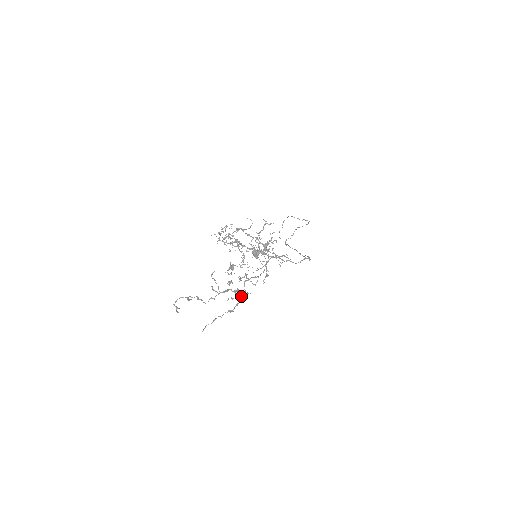
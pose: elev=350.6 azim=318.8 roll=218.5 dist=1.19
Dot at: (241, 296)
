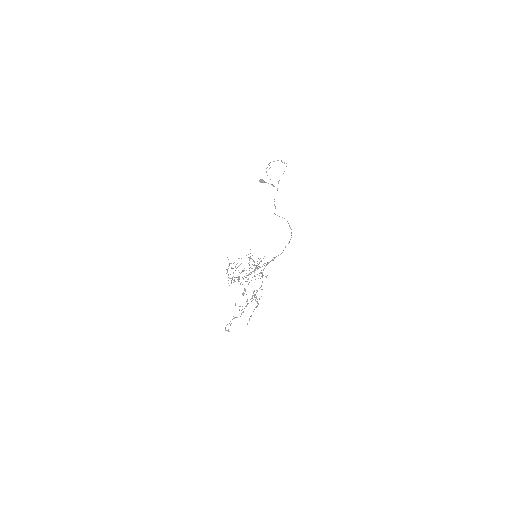
Dot at: (257, 302)
